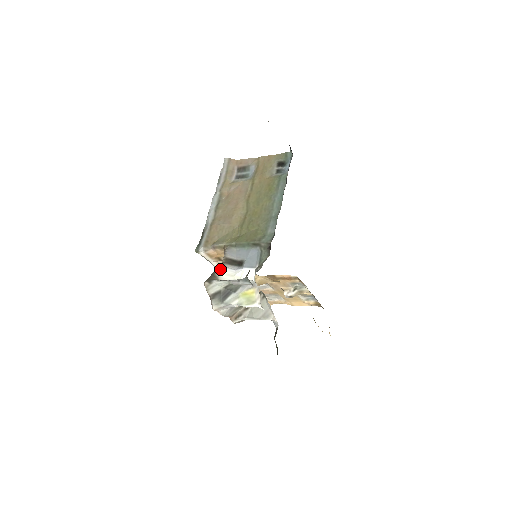
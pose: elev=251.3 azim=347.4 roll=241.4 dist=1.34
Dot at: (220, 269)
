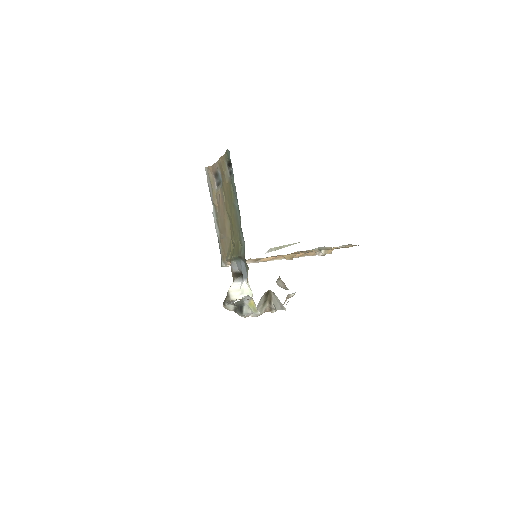
Dot at: (231, 286)
